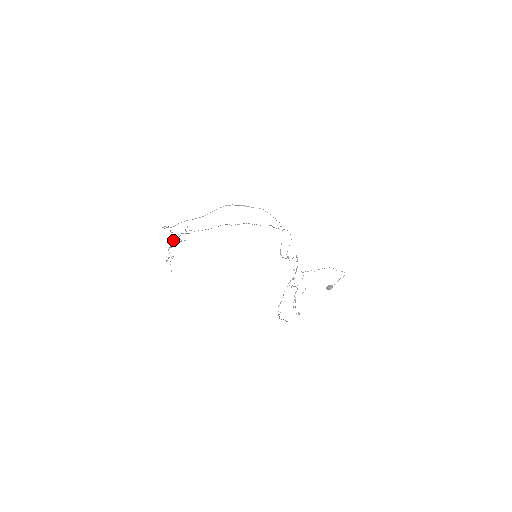
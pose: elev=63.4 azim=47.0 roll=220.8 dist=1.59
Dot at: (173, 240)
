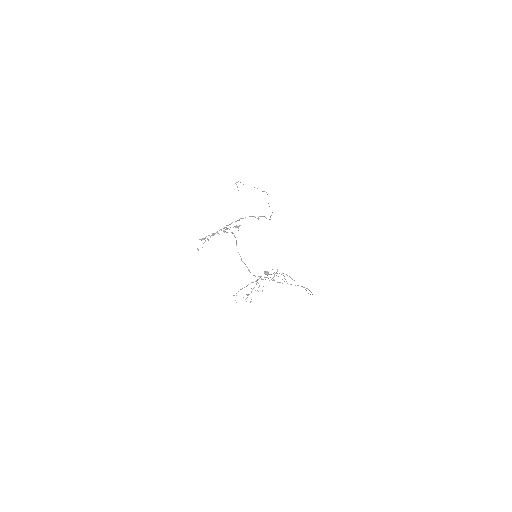
Dot at: occluded
